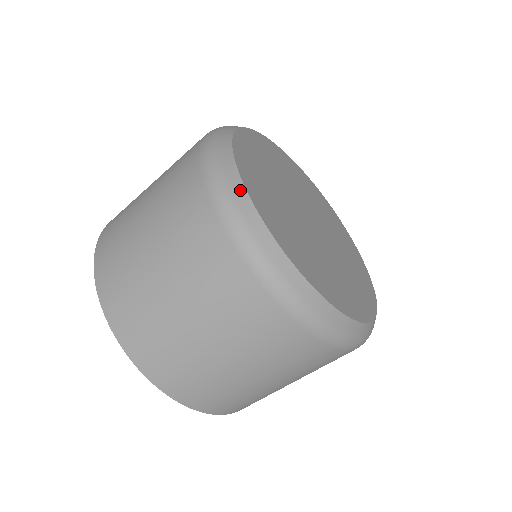
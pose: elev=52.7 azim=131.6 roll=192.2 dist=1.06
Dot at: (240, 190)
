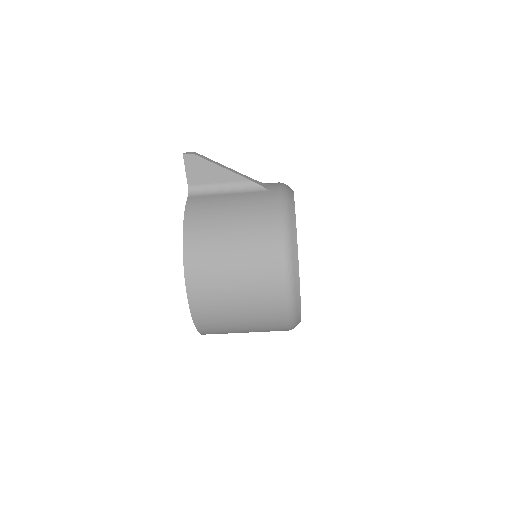
Dot at: (299, 311)
